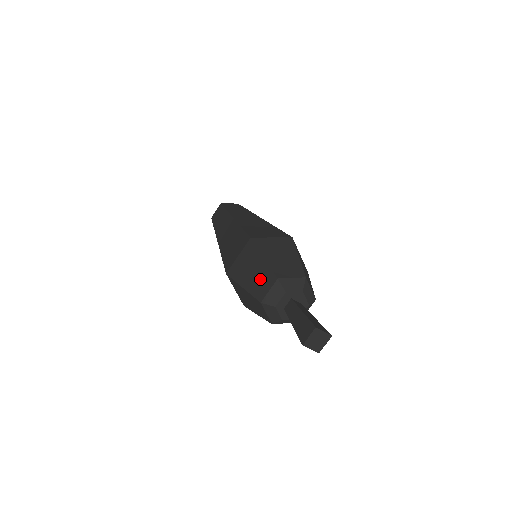
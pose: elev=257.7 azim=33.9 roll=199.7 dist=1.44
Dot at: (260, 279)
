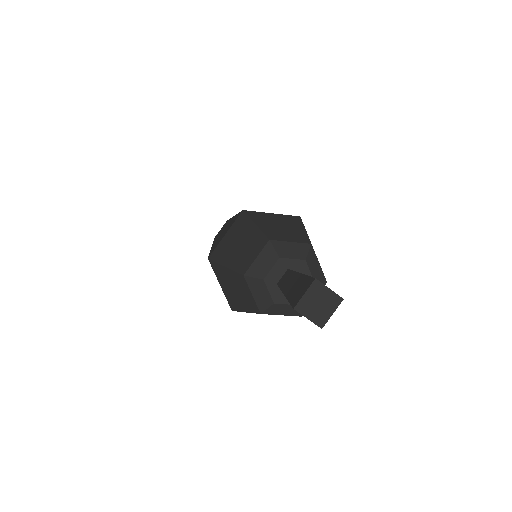
Dot at: (247, 248)
